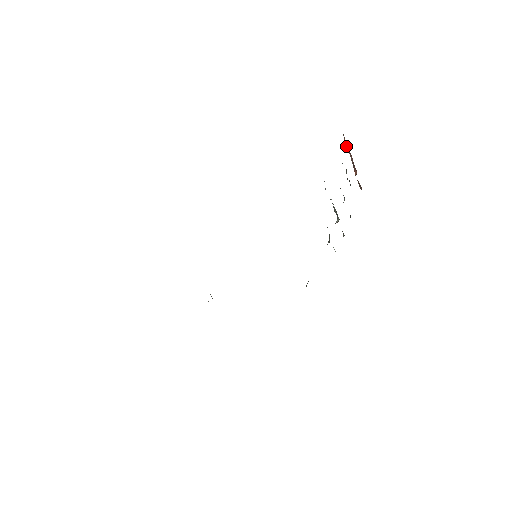
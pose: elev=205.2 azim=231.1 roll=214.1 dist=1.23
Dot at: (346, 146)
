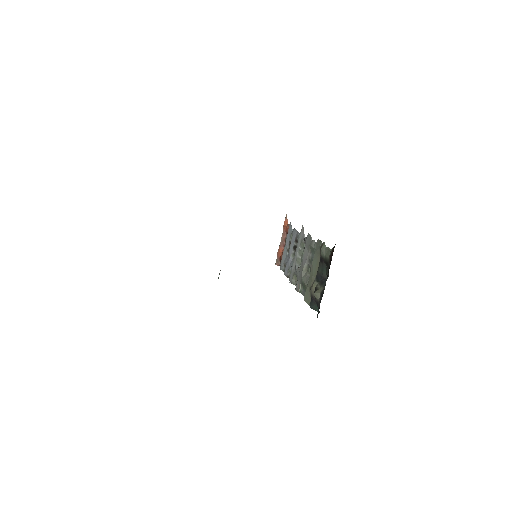
Dot at: (286, 224)
